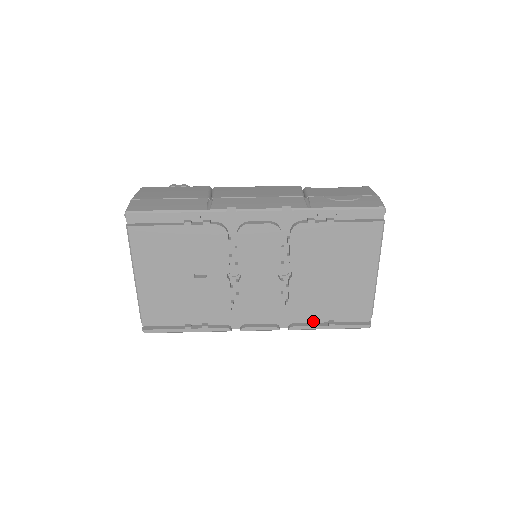
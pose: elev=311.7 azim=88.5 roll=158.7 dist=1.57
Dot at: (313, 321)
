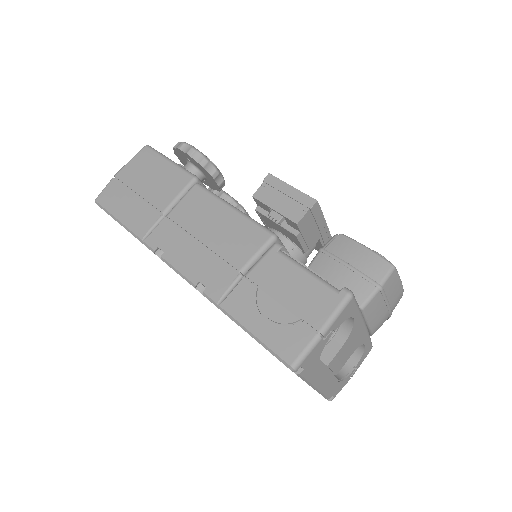
Dot at: occluded
